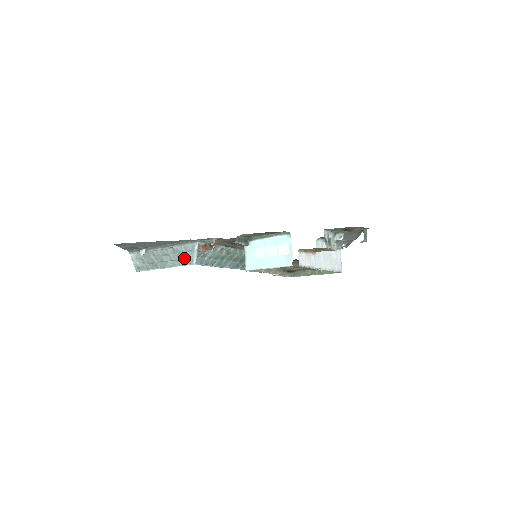
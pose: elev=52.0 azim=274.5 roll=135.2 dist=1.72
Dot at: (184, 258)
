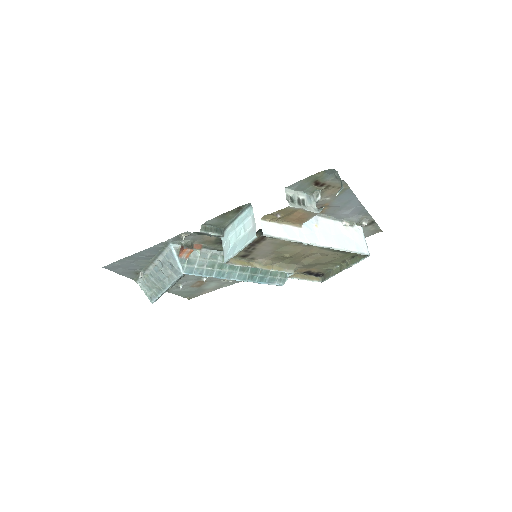
Dot at: (172, 269)
